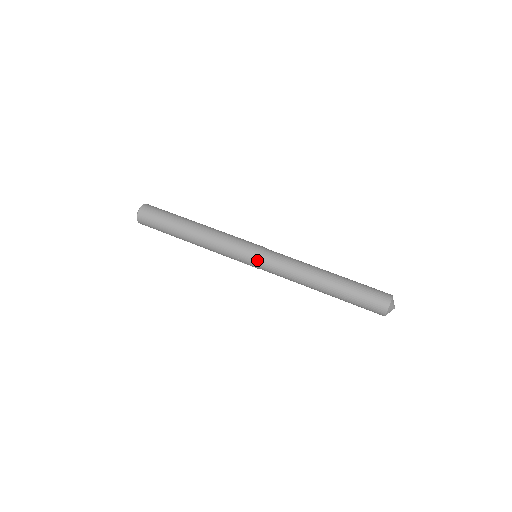
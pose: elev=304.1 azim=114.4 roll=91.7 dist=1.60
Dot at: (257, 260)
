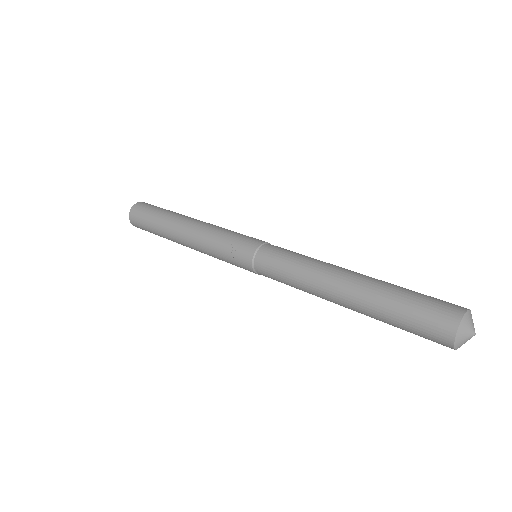
Dot at: (257, 246)
